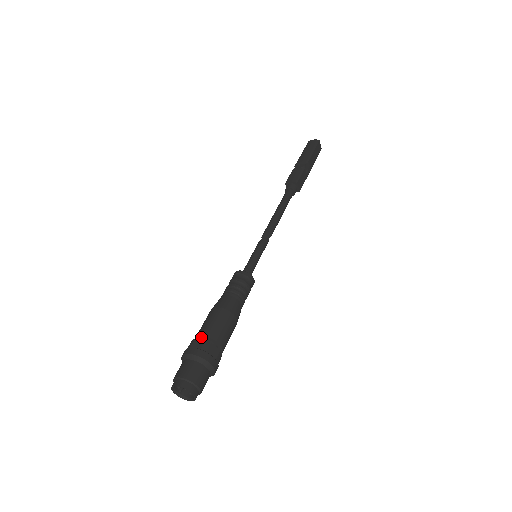
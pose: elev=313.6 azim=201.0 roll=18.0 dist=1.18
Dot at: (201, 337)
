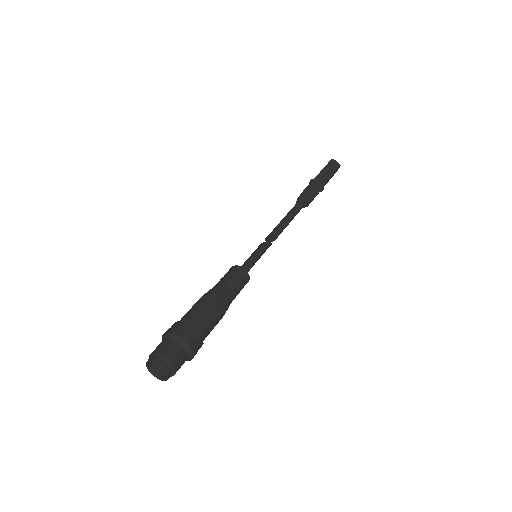
Dot at: (192, 322)
